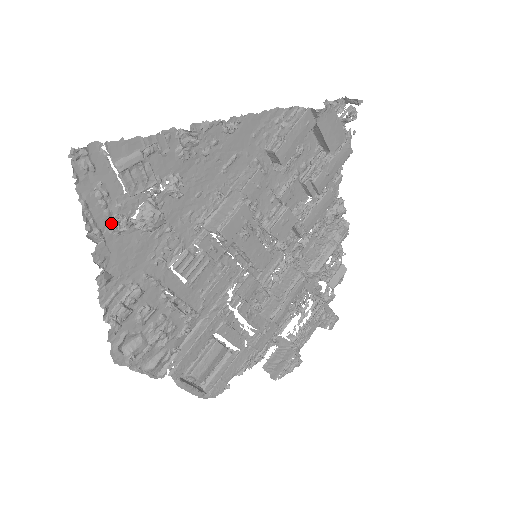
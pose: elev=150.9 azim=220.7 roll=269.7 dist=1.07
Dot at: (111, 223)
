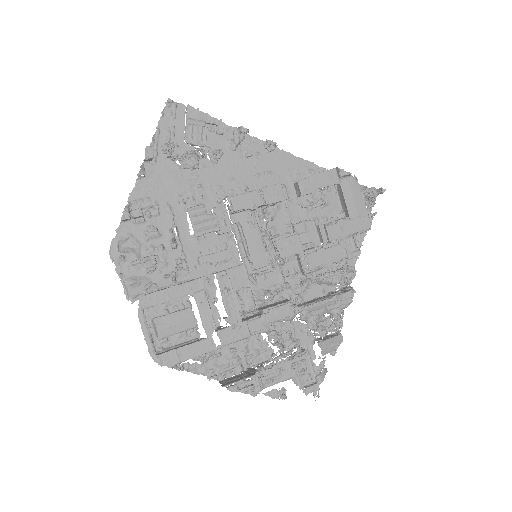
Dot at: (165, 143)
